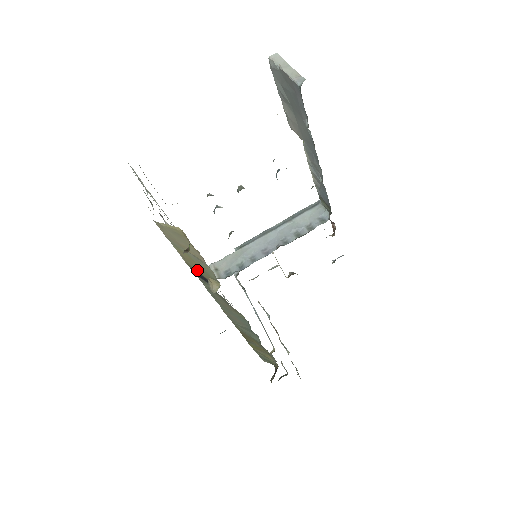
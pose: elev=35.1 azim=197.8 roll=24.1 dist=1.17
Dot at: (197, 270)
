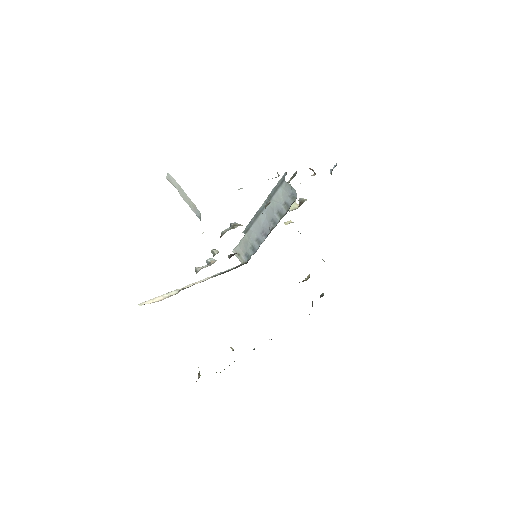
Dot at: occluded
